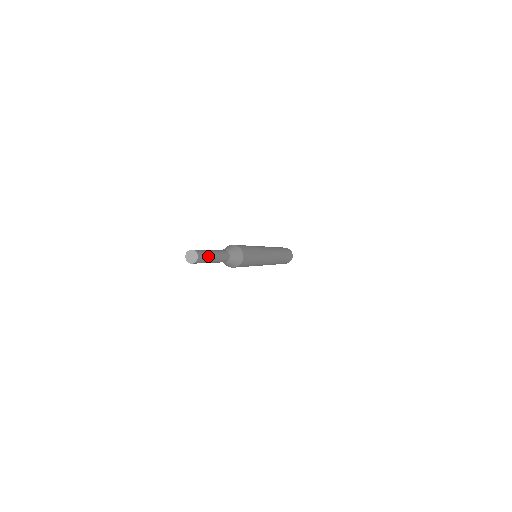
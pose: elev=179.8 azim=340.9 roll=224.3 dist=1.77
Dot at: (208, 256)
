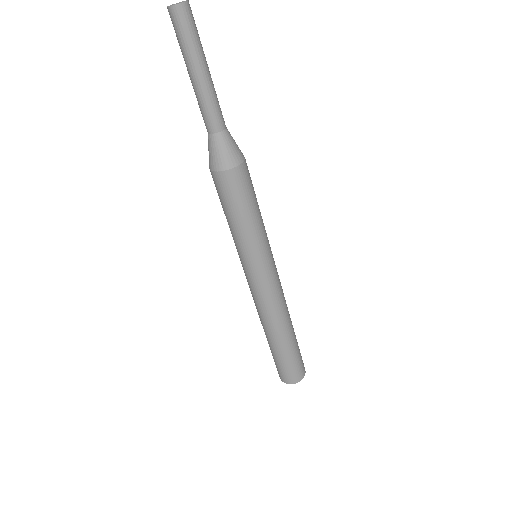
Dot at: (200, 42)
